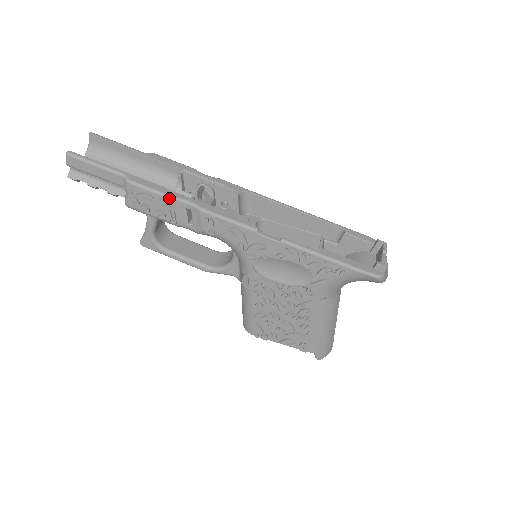
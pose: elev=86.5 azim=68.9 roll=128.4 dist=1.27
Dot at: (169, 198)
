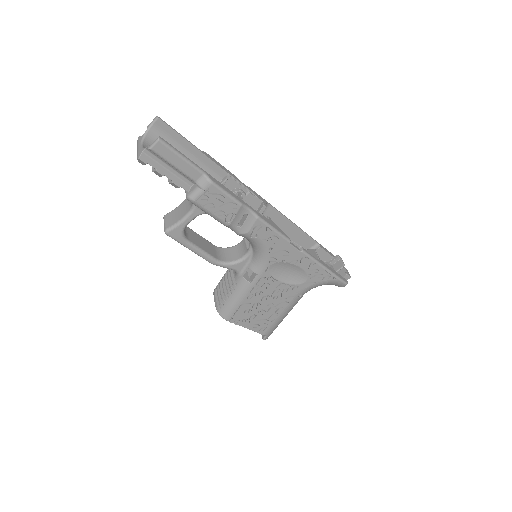
Dot at: (238, 203)
